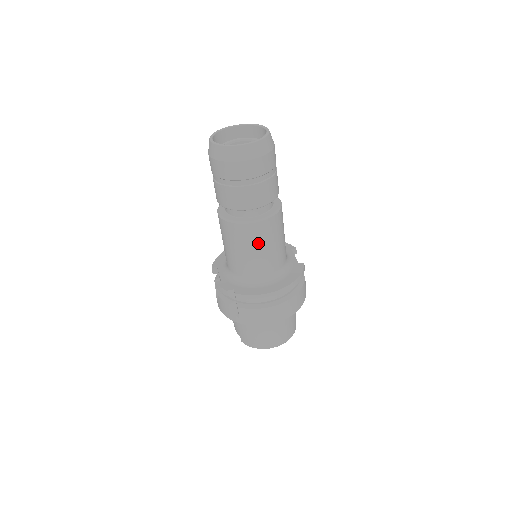
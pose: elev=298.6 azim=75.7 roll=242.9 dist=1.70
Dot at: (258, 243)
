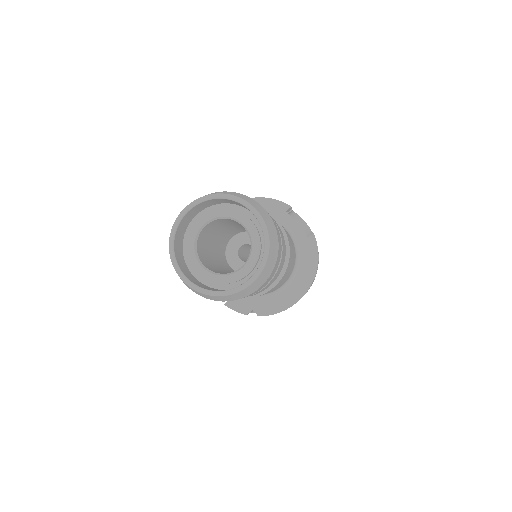
Dot at: occluded
